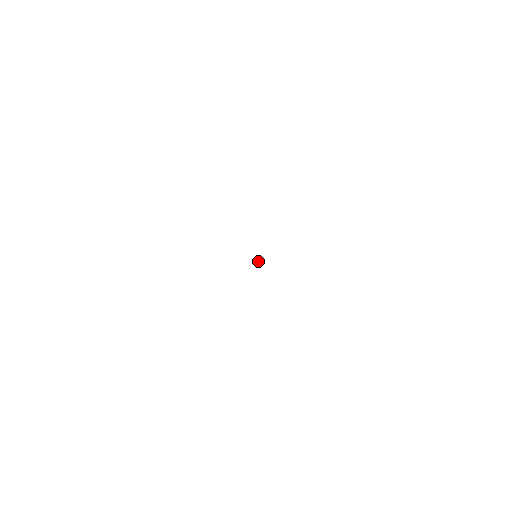
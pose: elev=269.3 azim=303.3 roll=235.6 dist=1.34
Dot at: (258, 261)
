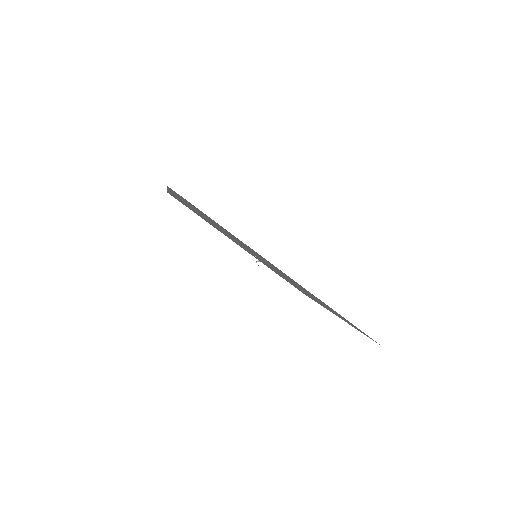
Dot at: (258, 260)
